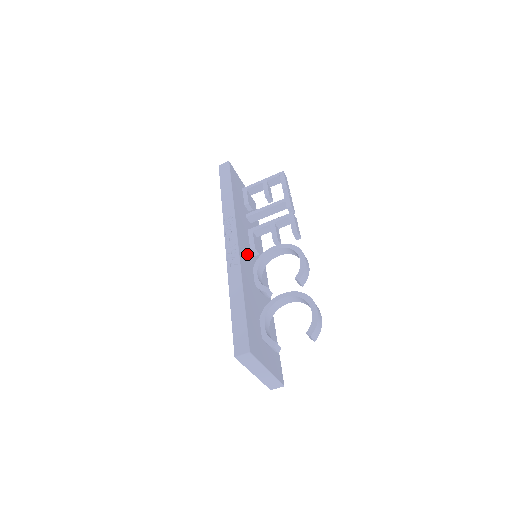
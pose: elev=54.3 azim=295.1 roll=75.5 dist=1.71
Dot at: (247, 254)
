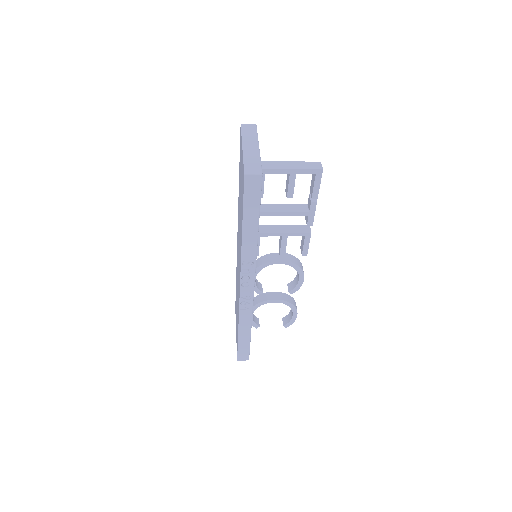
Dot at: occluded
